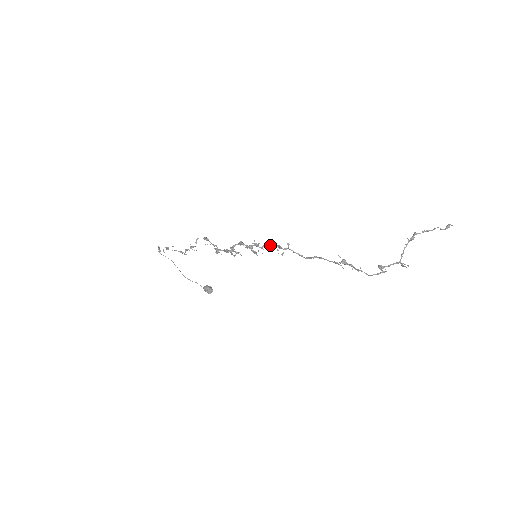
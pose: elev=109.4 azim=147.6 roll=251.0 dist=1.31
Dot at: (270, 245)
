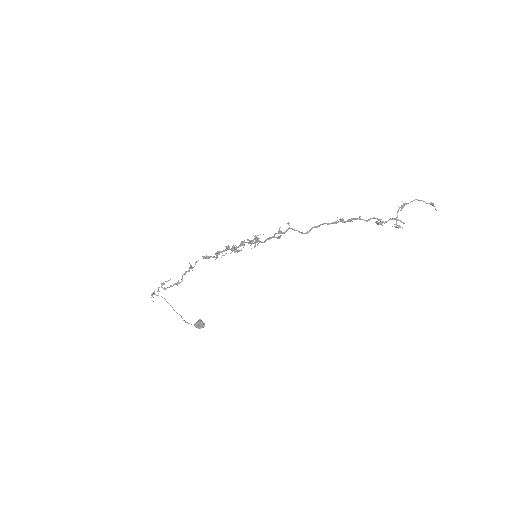
Dot at: (270, 238)
